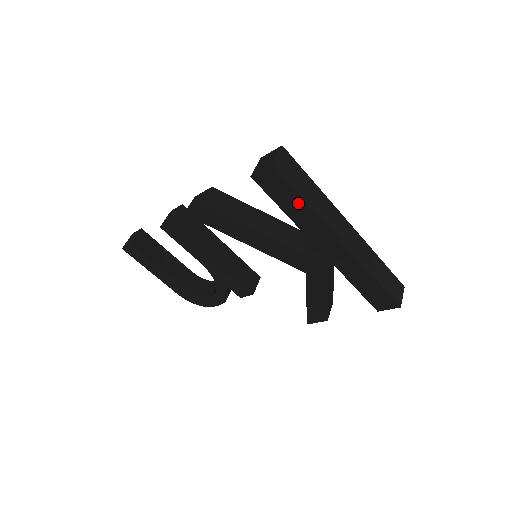
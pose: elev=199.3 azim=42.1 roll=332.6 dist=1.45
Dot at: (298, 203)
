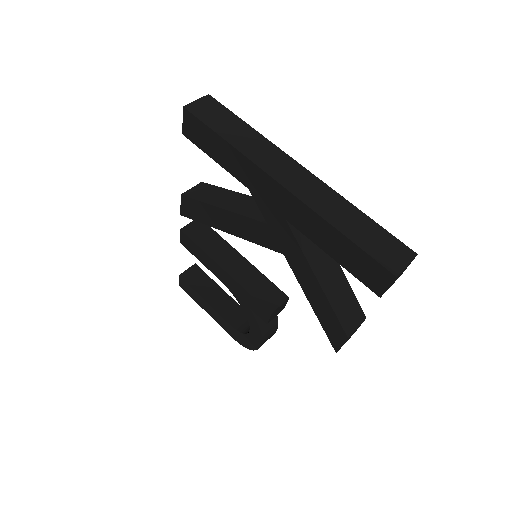
Dot at: (221, 146)
